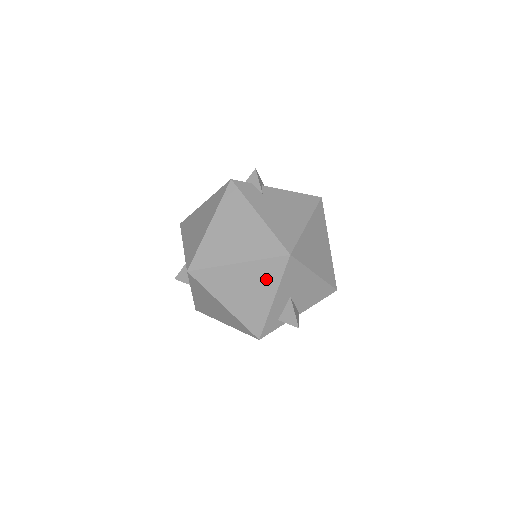
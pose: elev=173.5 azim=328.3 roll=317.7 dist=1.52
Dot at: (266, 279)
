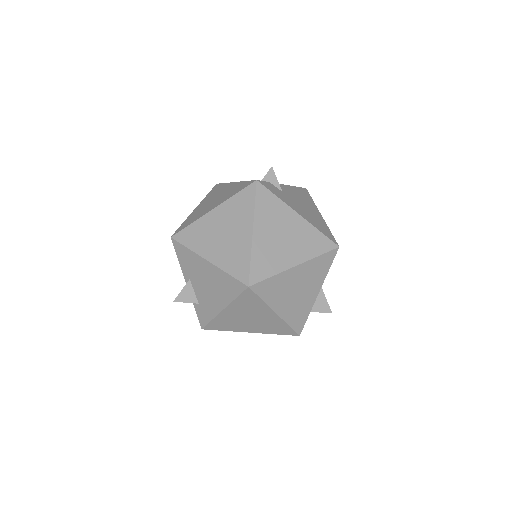
Dot at: (316, 275)
